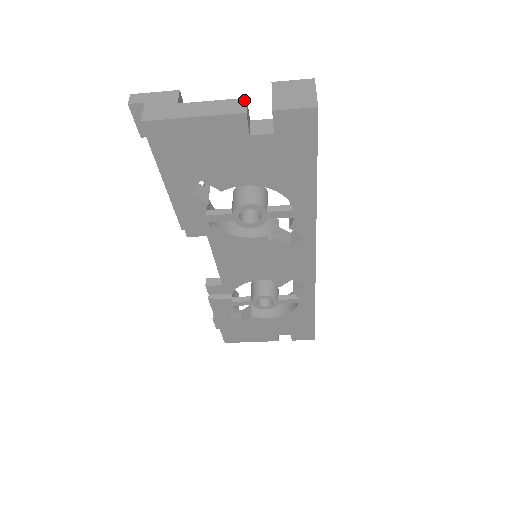
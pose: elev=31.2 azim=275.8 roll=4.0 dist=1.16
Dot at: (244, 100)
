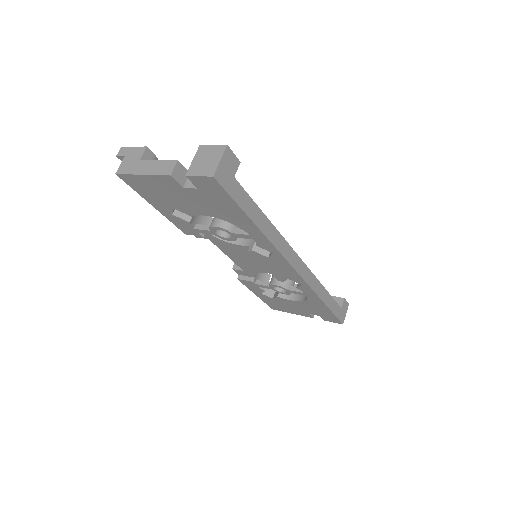
Dot at: (175, 162)
